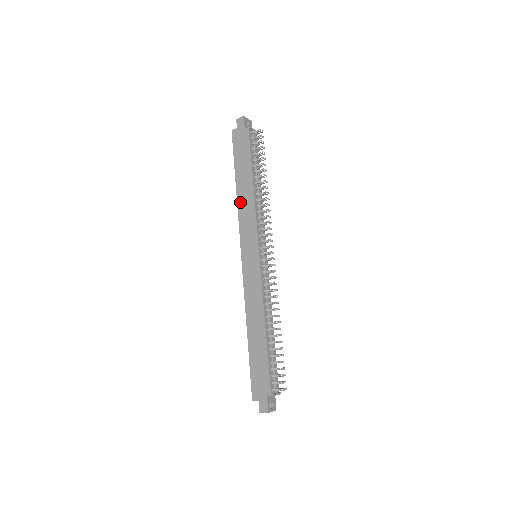
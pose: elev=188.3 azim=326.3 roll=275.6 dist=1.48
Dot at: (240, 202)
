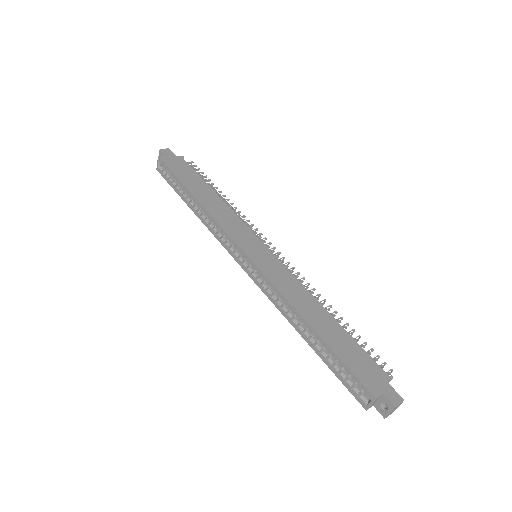
Dot at: (209, 208)
